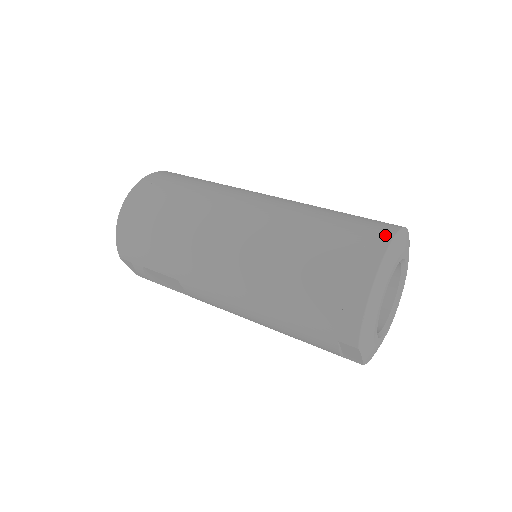
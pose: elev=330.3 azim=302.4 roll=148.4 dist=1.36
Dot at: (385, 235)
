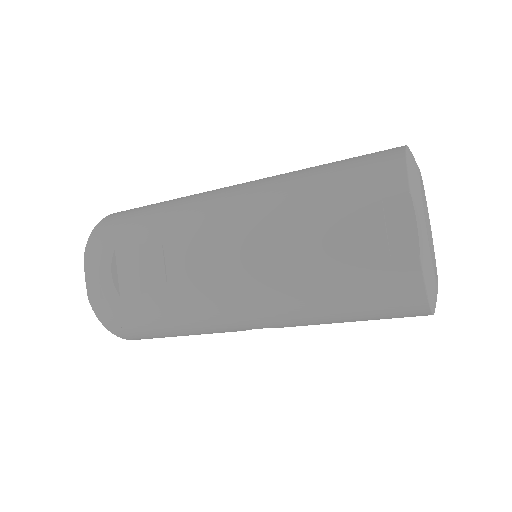
Dot at: occluded
